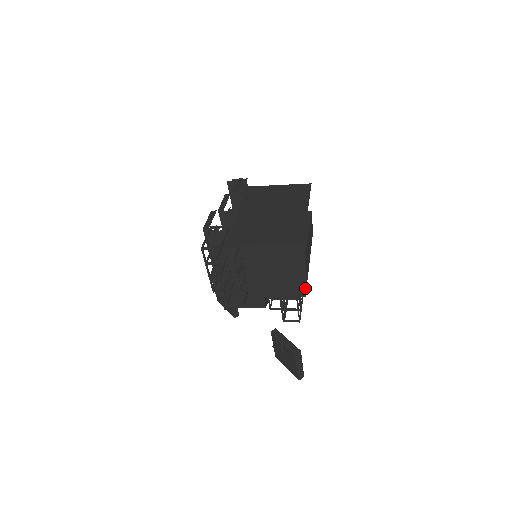
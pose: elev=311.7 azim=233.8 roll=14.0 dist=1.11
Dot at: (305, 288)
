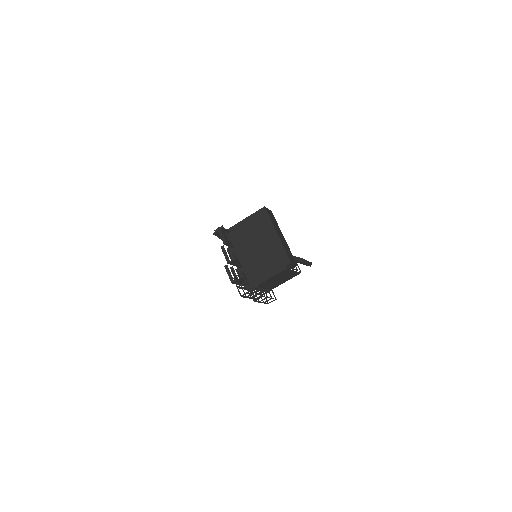
Dot at: (298, 273)
